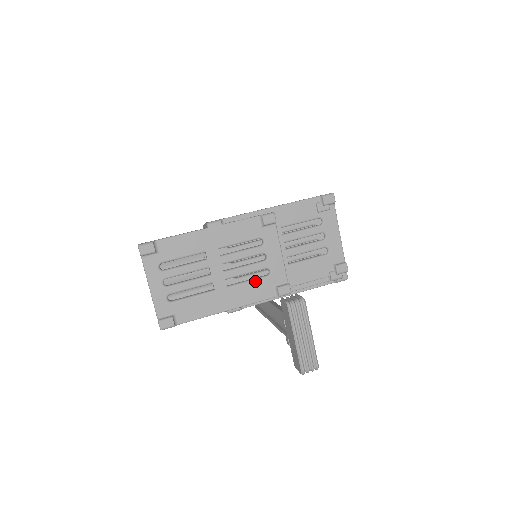
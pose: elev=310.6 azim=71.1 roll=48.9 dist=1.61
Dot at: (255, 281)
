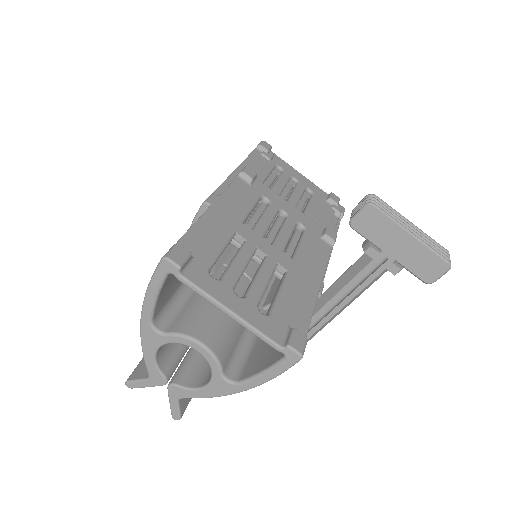
Dot at: (303, 241)
